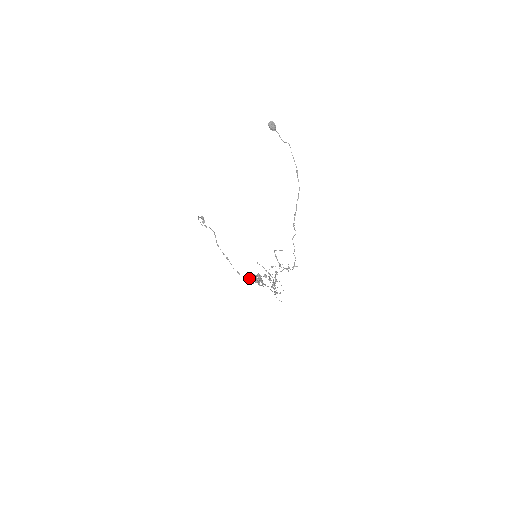
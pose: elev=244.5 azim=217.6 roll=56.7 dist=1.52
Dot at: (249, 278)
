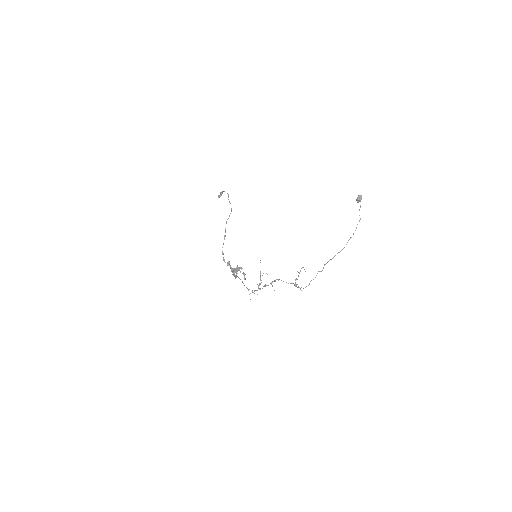
Dot at: (228, 264)
